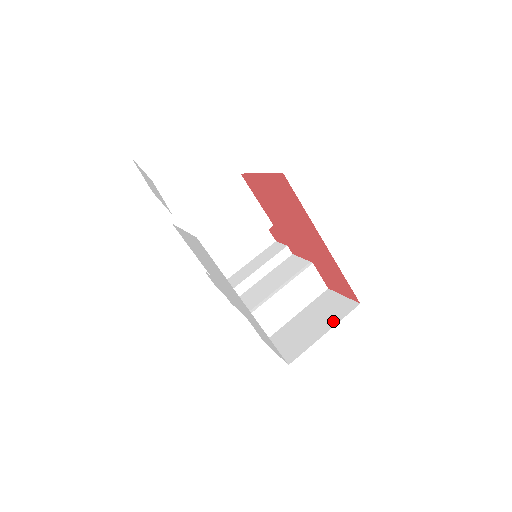
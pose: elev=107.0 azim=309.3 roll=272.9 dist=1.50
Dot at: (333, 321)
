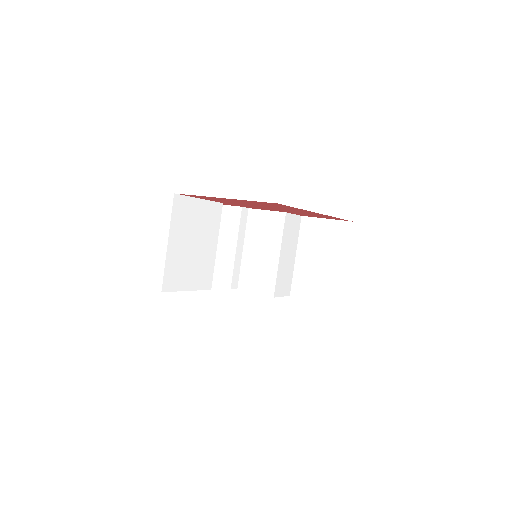
Dot at: (342, 250)
